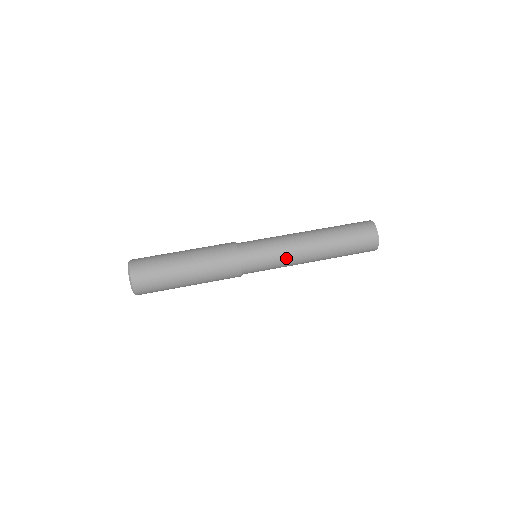
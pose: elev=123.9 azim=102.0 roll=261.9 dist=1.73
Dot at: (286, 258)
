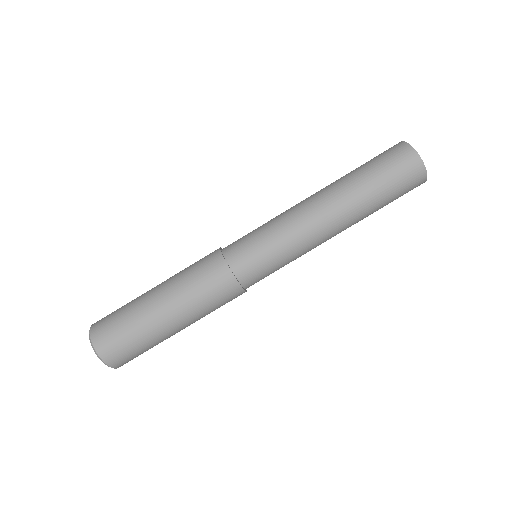
Dot at: occluded
